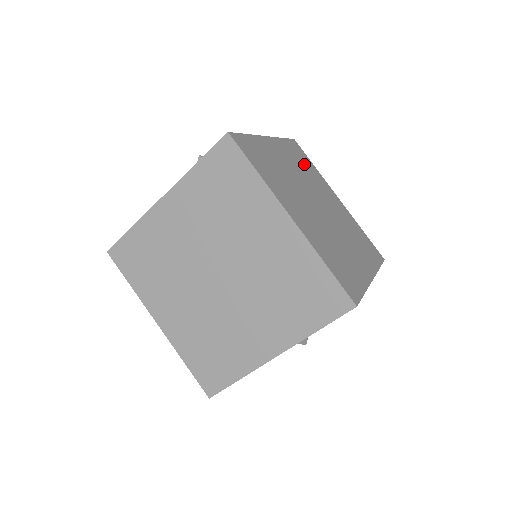
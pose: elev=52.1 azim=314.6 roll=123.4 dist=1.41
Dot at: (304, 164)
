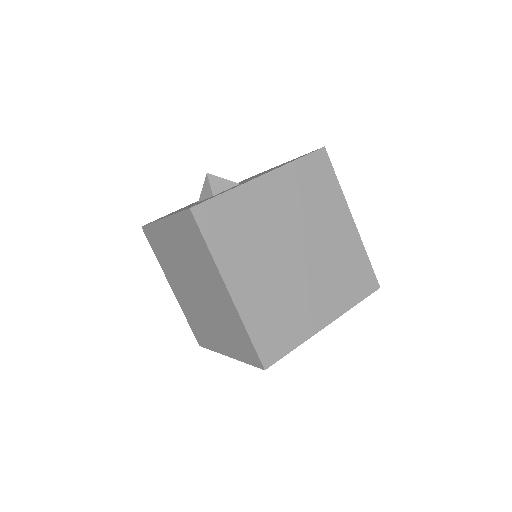
Dot at: (315, 188)
